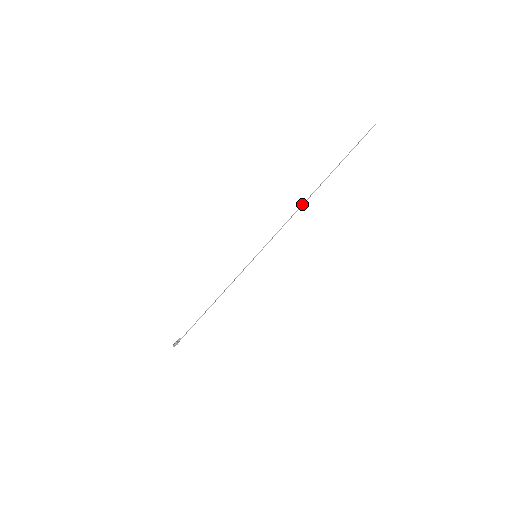
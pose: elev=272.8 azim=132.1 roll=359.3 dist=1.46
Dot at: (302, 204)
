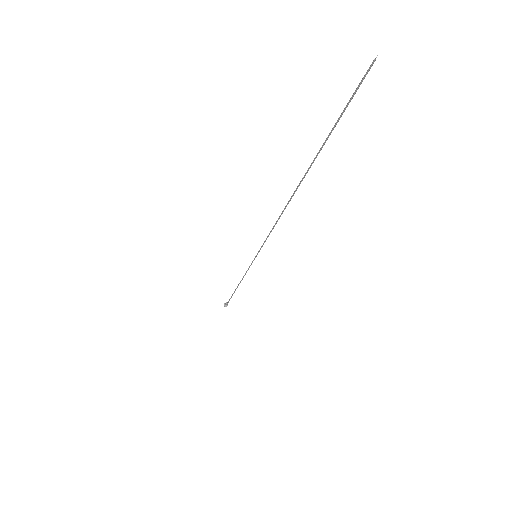
Dot at: (284, 208)
